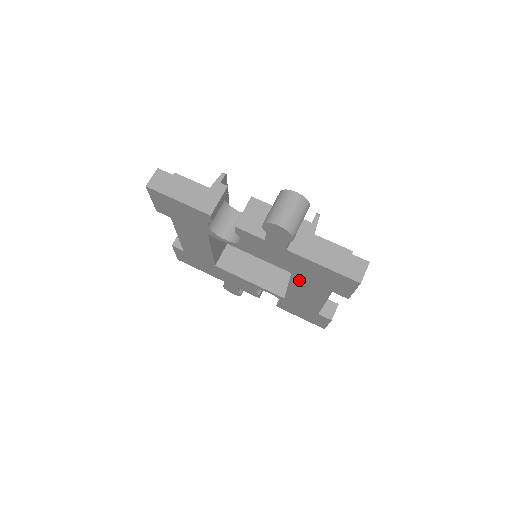
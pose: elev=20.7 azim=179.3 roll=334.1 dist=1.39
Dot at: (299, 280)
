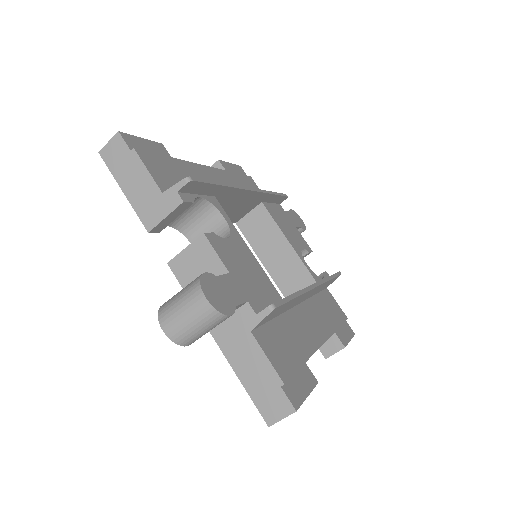
Dot at: occluded
